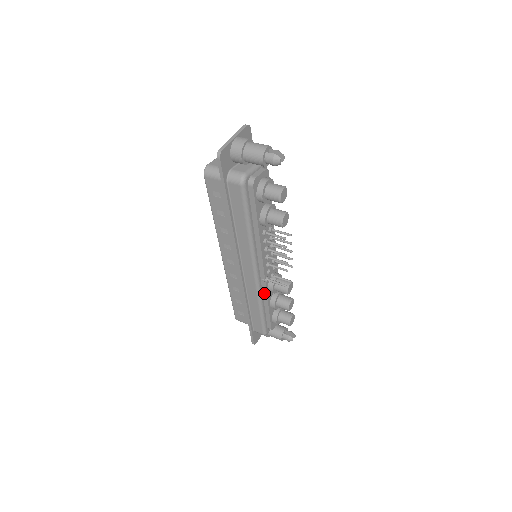
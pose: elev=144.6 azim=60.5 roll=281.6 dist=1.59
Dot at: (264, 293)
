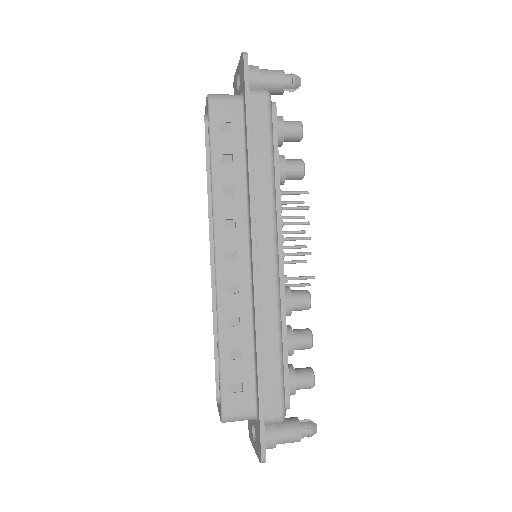
Dot at: (281, 310)
